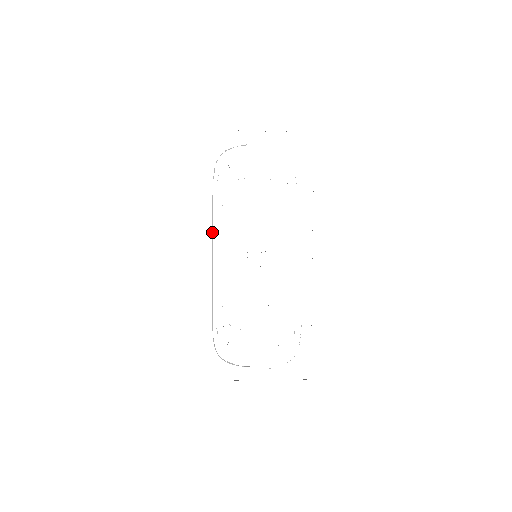
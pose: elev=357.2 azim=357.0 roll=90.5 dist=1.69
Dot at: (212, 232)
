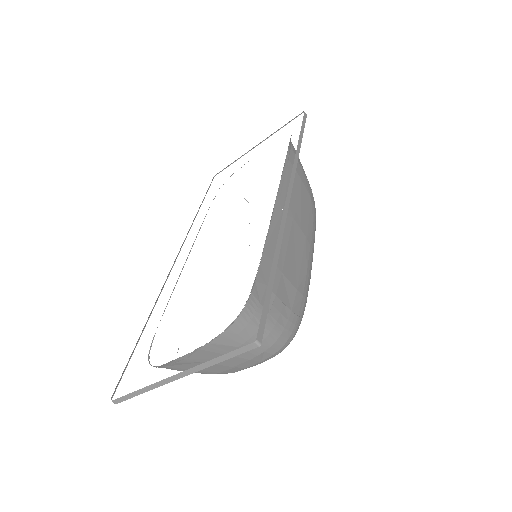
Dot at: occluded
